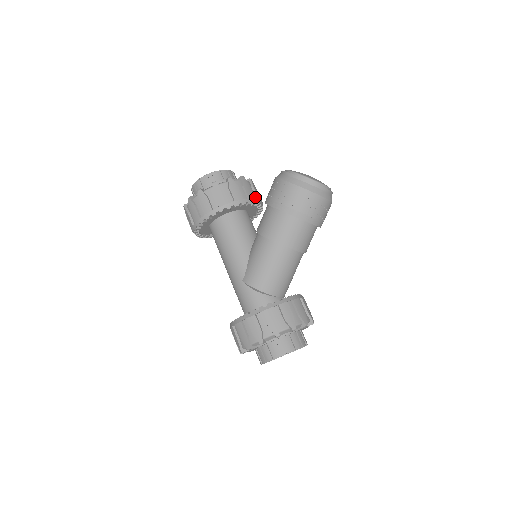
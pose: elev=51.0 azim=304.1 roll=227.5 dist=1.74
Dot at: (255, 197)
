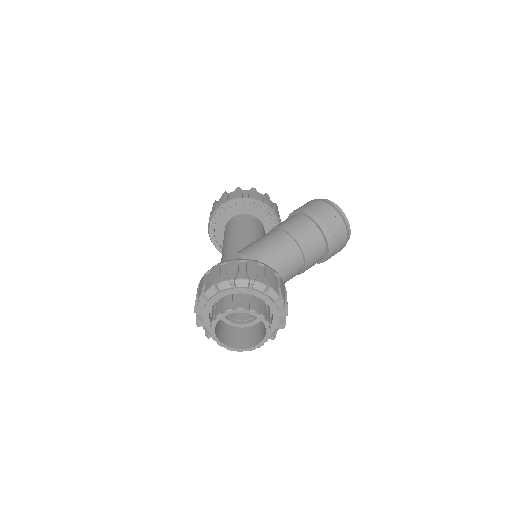
Dot at: occluded
